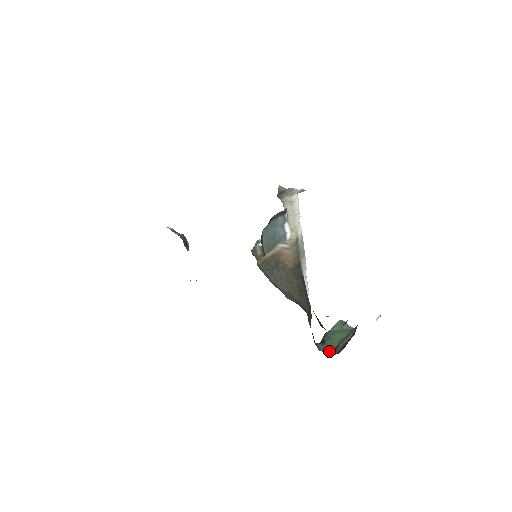
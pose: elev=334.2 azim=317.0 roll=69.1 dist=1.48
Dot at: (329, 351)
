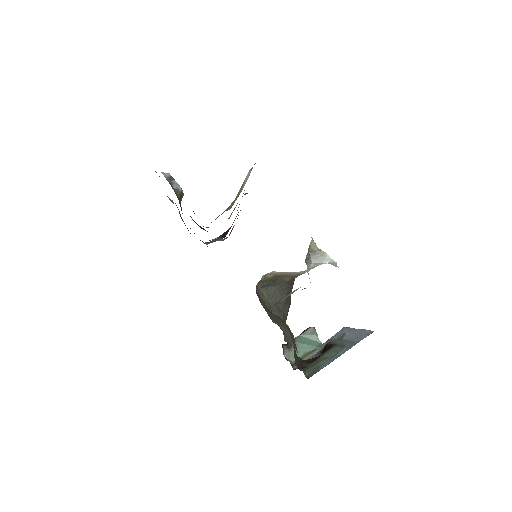
Dot at: (293, 361)
